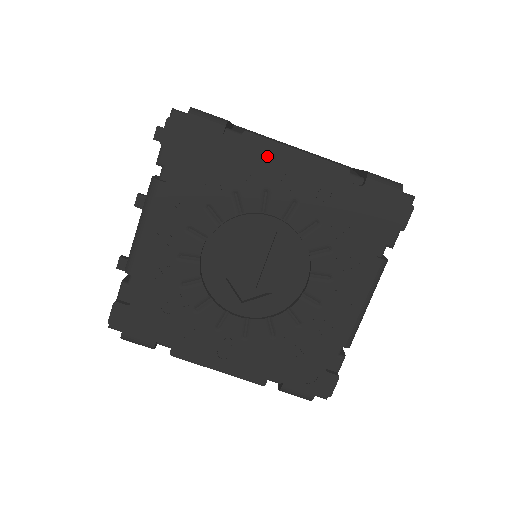
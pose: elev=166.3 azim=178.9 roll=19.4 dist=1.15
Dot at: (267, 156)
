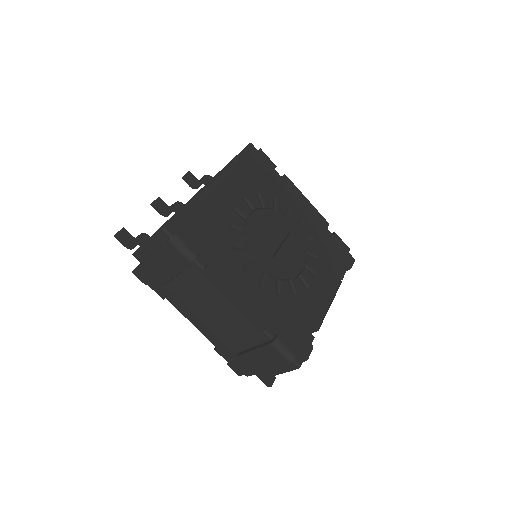
Dot at: (293, 192)
